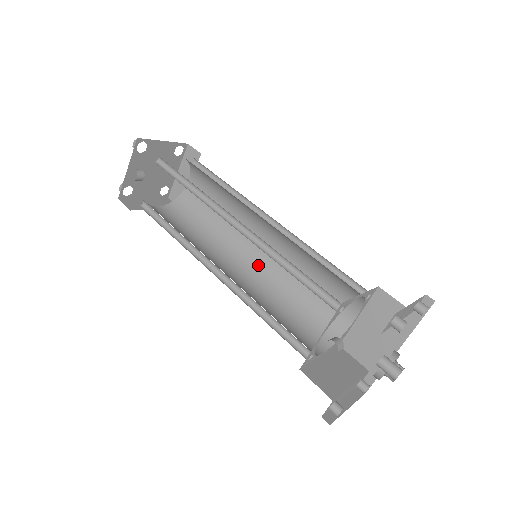
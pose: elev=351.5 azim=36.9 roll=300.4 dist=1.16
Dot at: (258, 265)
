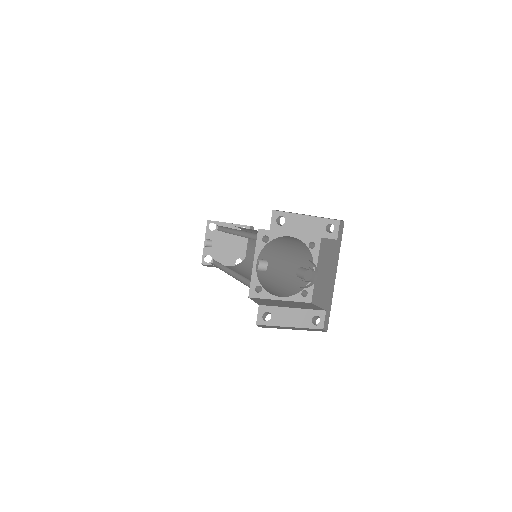
Dot at: (270, 273)
